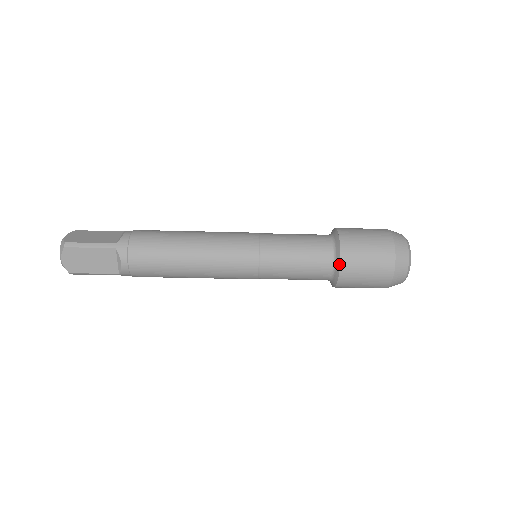
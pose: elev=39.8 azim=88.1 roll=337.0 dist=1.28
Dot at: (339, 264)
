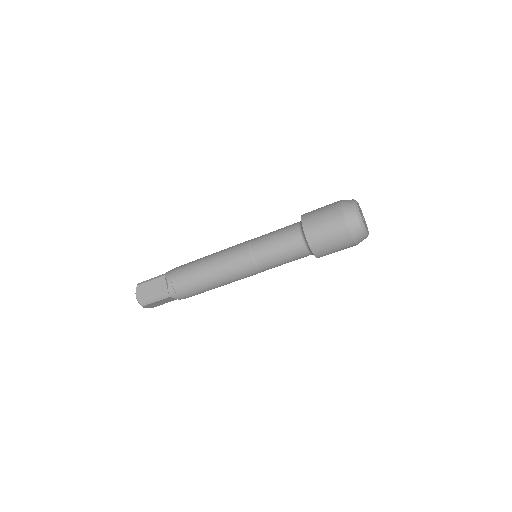
Dot at: occluded
